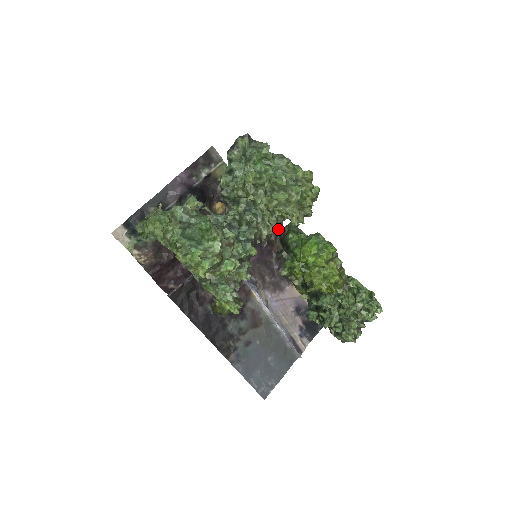
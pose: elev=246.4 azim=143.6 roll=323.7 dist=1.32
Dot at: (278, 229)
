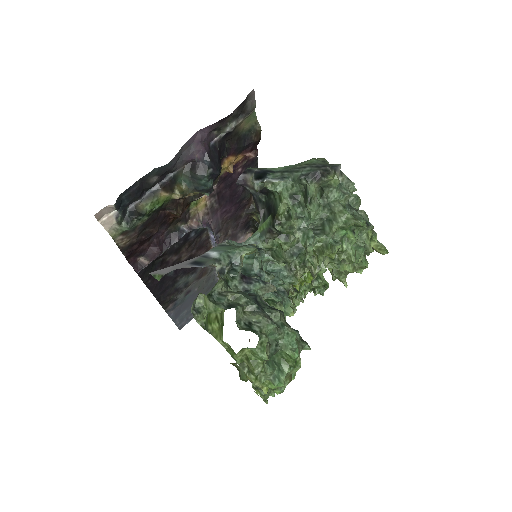
Dot at: occluded
